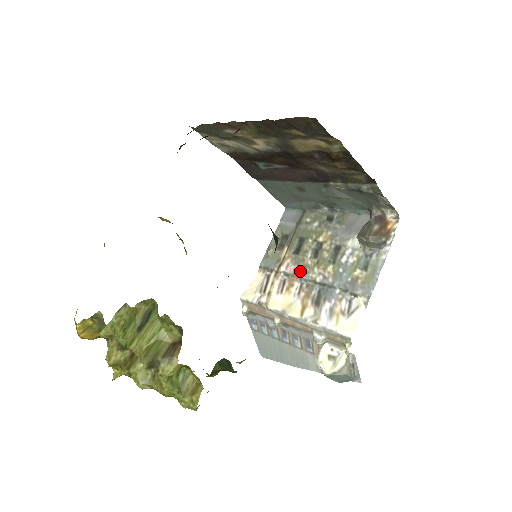
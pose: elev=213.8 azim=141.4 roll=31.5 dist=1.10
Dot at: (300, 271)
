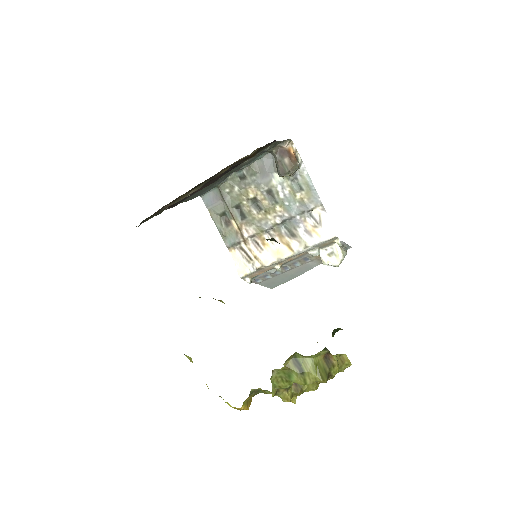
Dot at: (260, 227)
